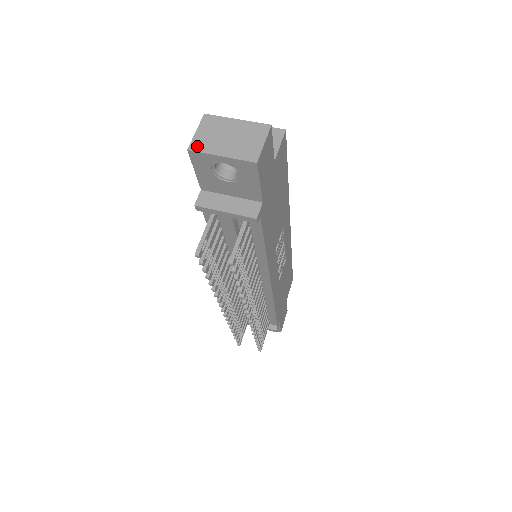
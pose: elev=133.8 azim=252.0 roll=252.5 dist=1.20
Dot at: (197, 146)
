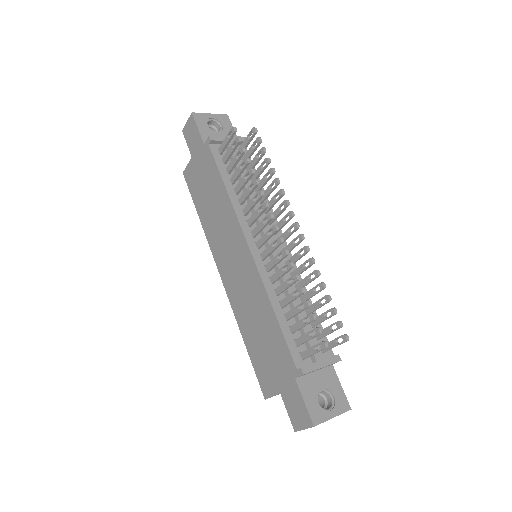
Dot at: (194, 115)
